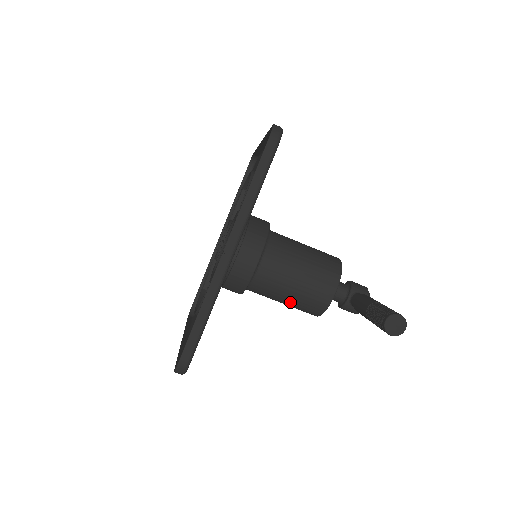
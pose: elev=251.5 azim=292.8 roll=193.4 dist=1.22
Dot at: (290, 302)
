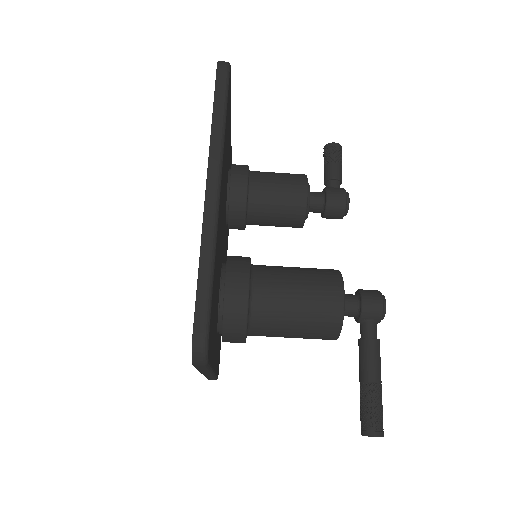
Dot at: occluded
